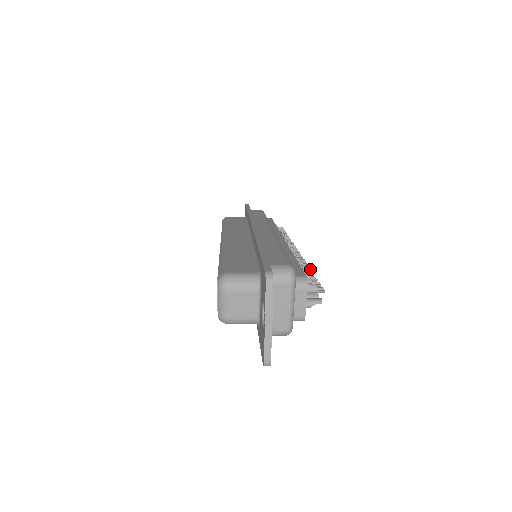
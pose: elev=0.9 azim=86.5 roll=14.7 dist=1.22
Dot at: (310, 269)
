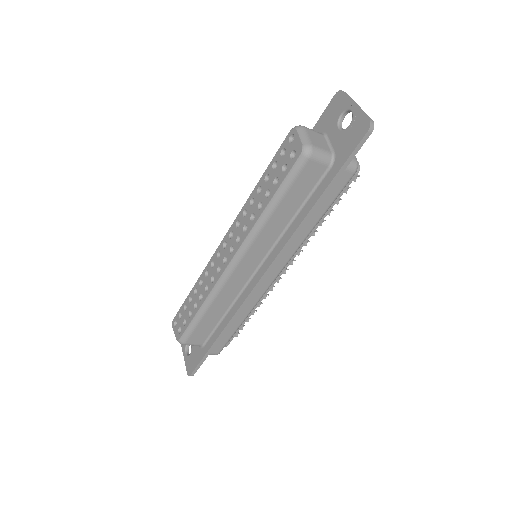
Dot at: occluded
